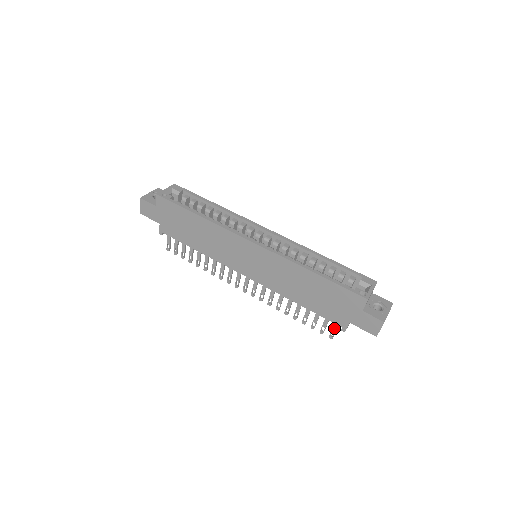
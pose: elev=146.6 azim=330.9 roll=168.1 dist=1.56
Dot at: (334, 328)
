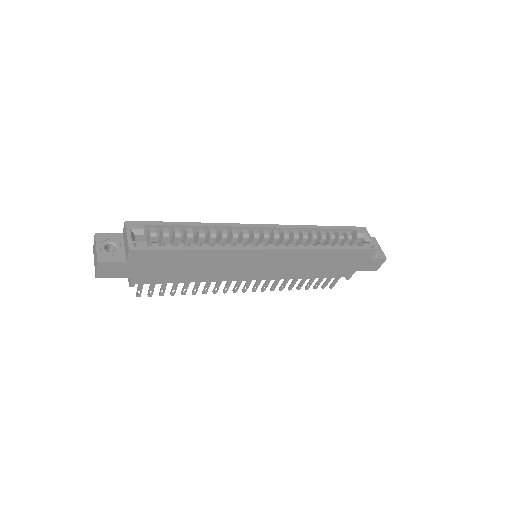
Dot at: (337, 280)
